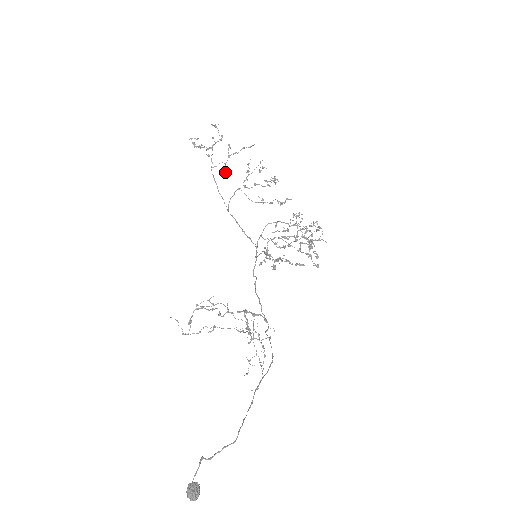
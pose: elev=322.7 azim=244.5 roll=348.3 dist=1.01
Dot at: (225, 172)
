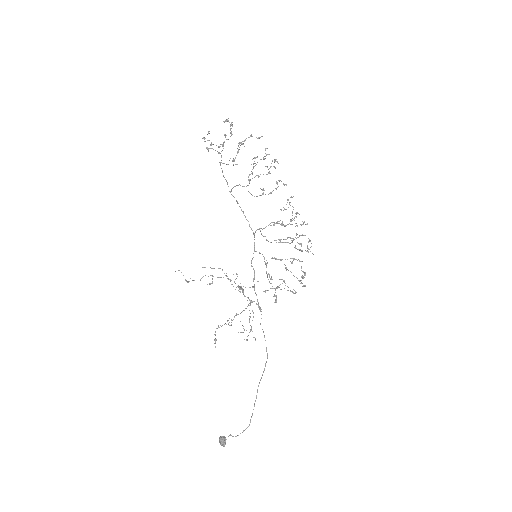
Dot at: occluded
